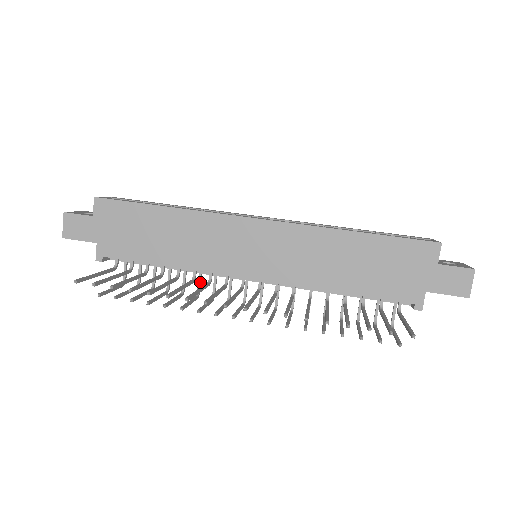
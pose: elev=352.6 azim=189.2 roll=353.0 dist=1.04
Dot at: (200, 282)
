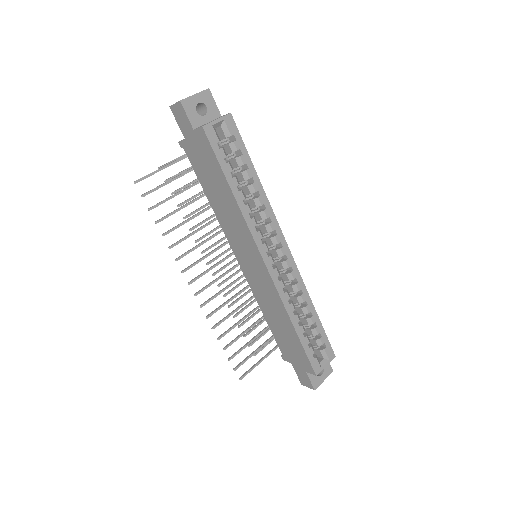
Dot at: occluded
